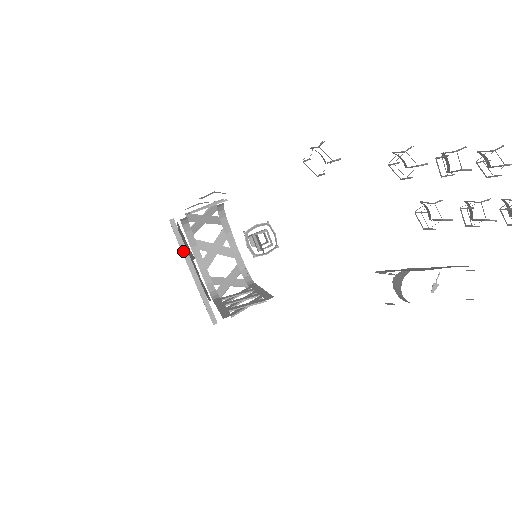
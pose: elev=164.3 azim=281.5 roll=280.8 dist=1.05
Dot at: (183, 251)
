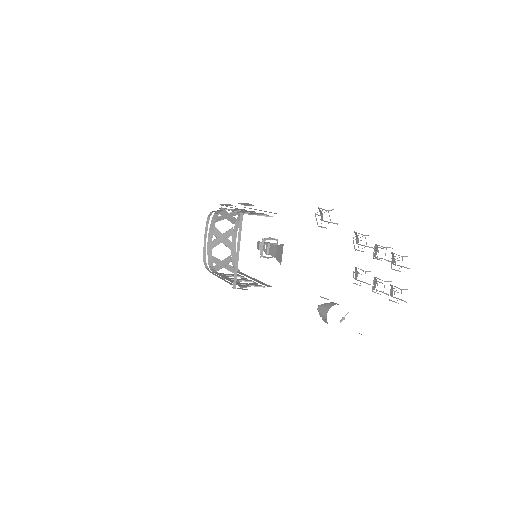
Dot at: (239, 236)
